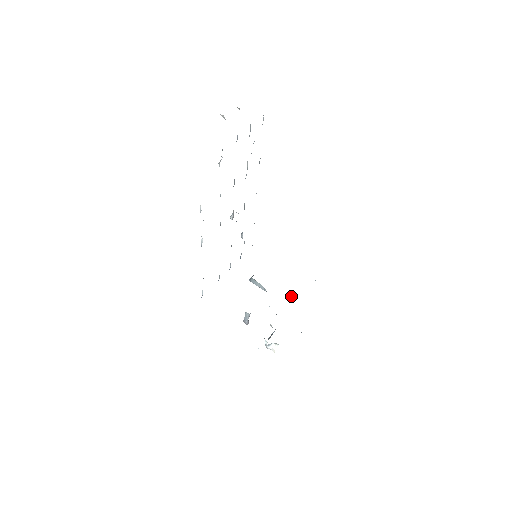
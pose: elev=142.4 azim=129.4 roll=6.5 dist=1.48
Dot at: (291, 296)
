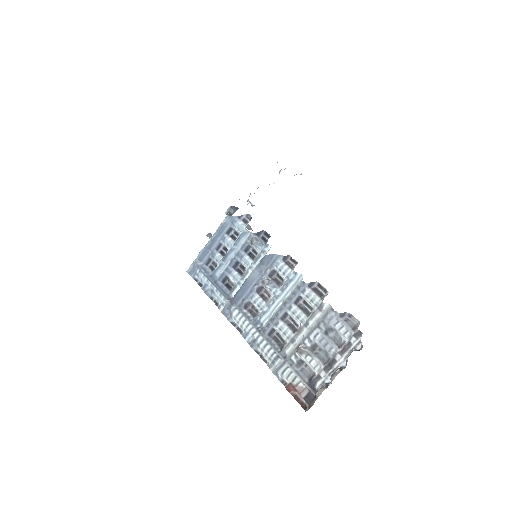
Dot at: (251, 205)
